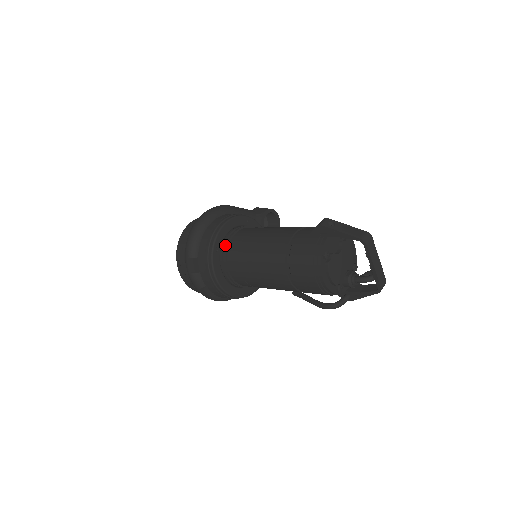
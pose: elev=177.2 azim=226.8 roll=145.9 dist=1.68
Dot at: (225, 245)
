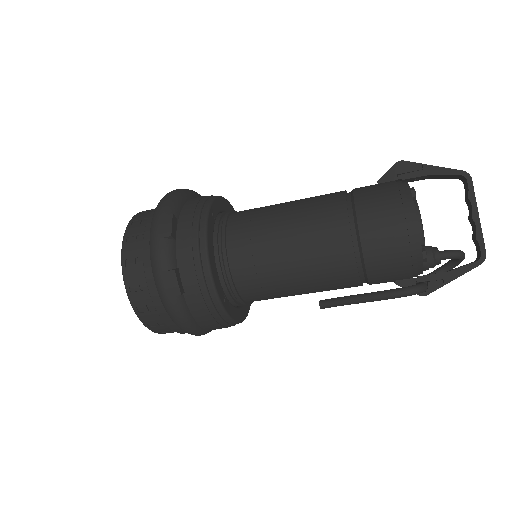
Dot at: (222, 217)
